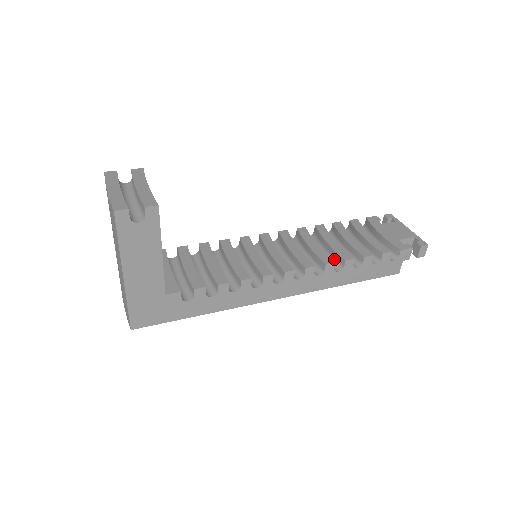
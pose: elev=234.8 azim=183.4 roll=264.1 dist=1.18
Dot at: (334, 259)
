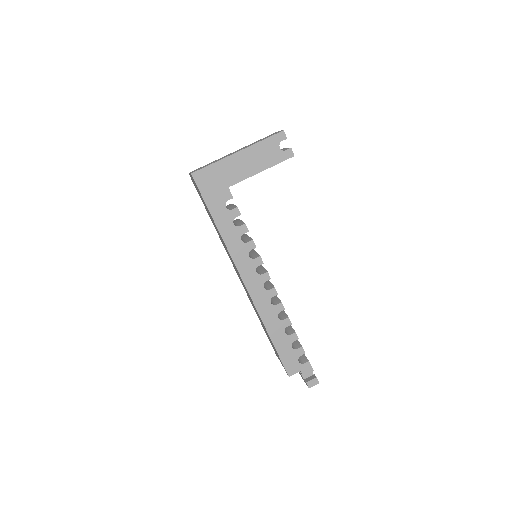
Dot at: (279, 315)
